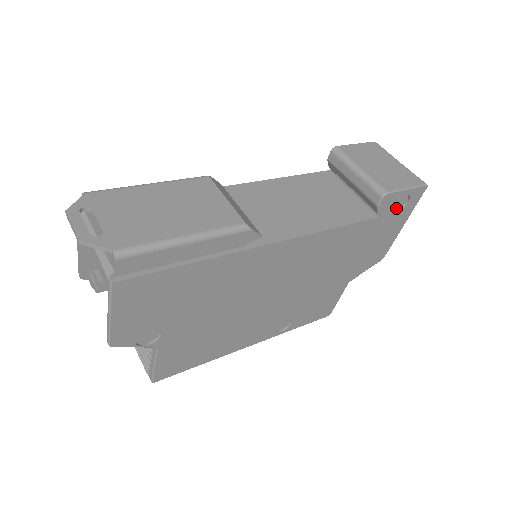
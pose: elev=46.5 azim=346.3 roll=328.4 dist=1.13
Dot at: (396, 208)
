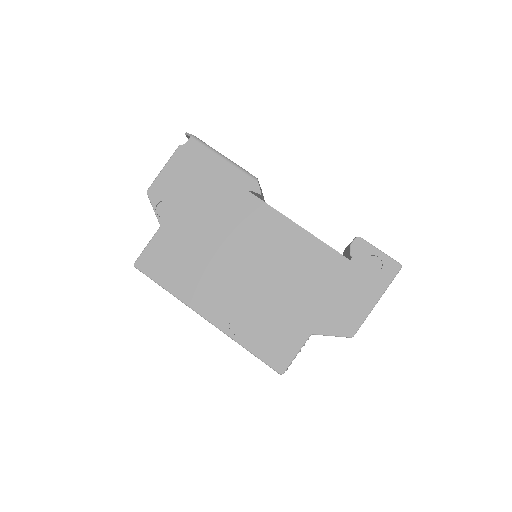
Dot at: (370, 269)
